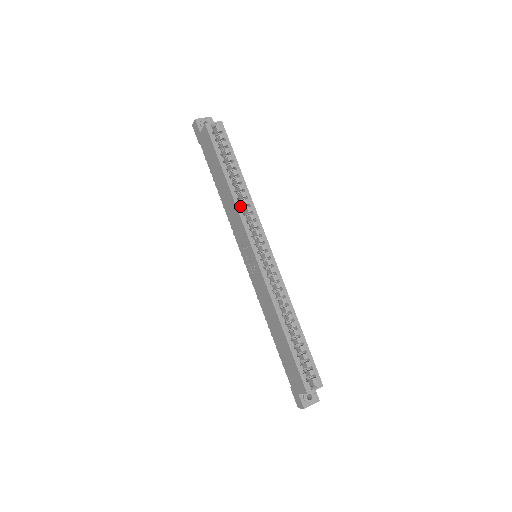
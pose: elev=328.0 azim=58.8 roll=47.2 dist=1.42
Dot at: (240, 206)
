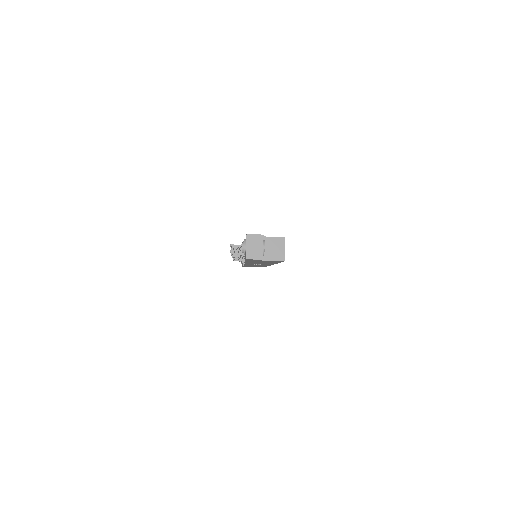
Dot at: occluded
